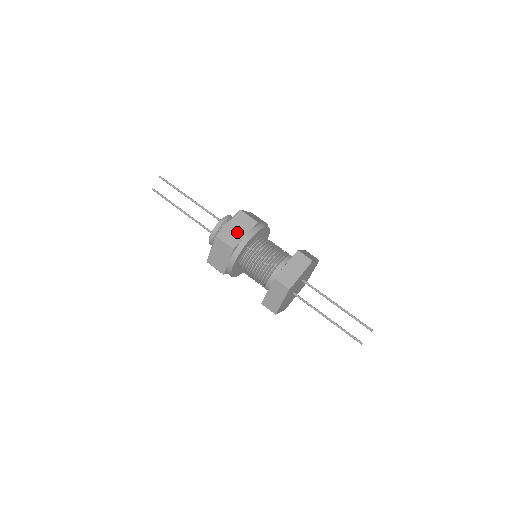
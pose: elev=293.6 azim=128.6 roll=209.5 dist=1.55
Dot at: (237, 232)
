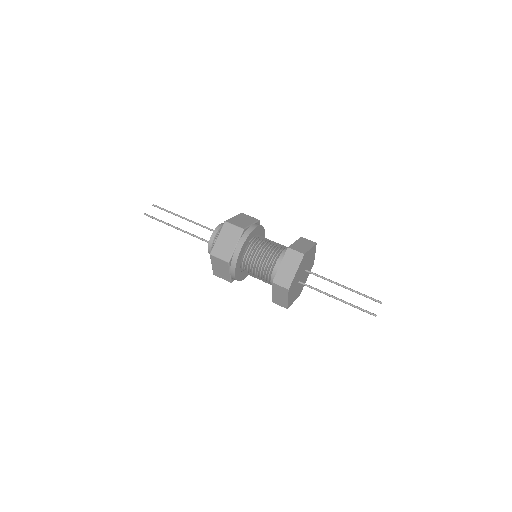
Dot at: (244, 222)
